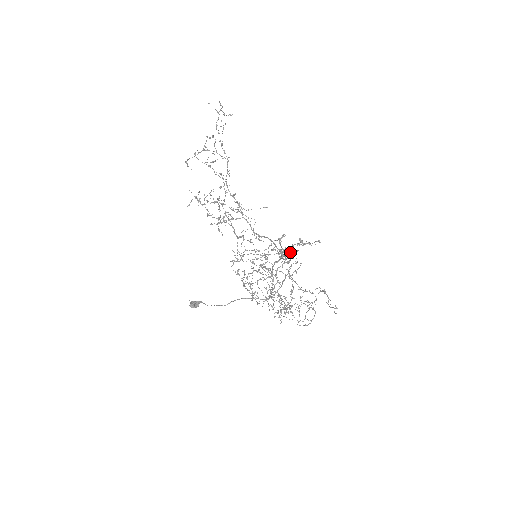
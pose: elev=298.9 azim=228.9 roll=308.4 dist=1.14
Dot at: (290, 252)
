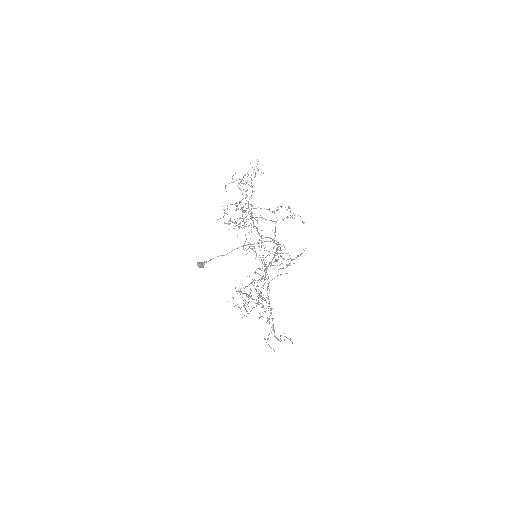
Dot at: (280, 206)
